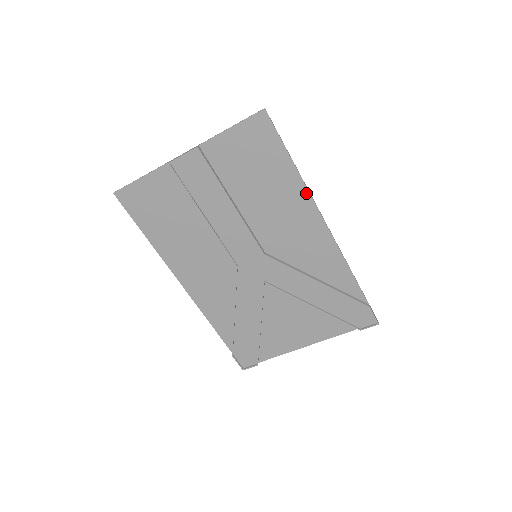
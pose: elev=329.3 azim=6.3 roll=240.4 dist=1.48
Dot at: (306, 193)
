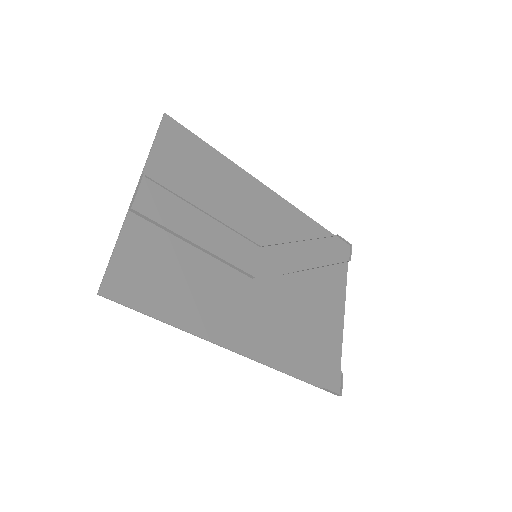
Dot at: (239, 169)
